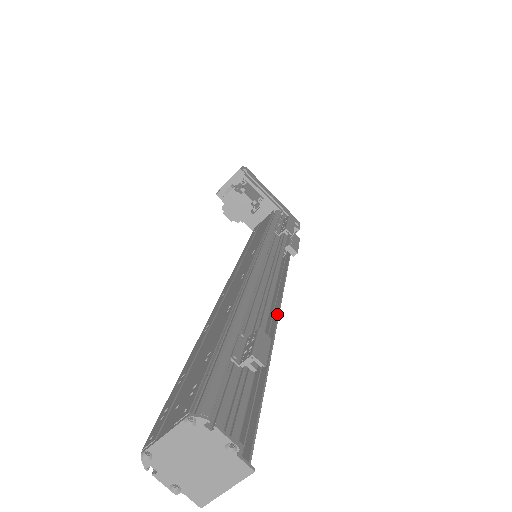
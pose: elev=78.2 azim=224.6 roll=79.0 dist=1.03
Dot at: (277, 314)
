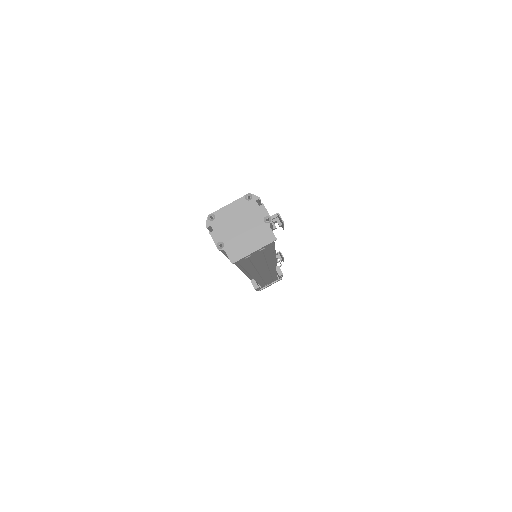
Dot at: occluded
